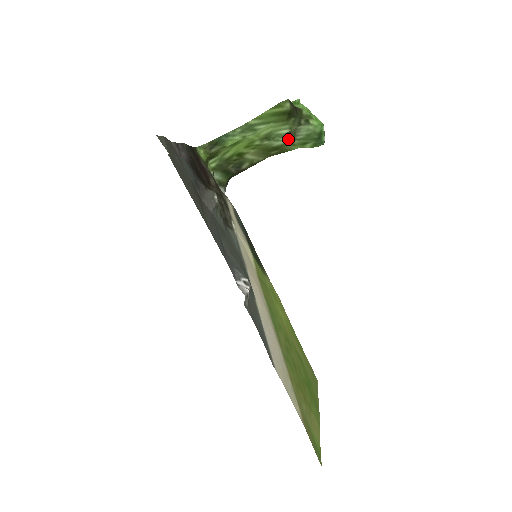
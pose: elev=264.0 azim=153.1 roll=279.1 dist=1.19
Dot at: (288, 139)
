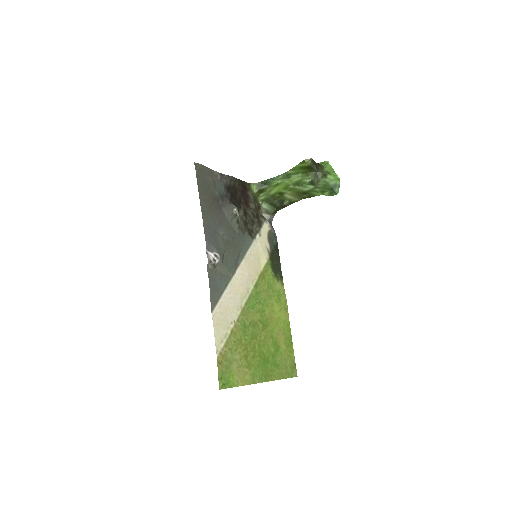
Dot at: (312, 187)
